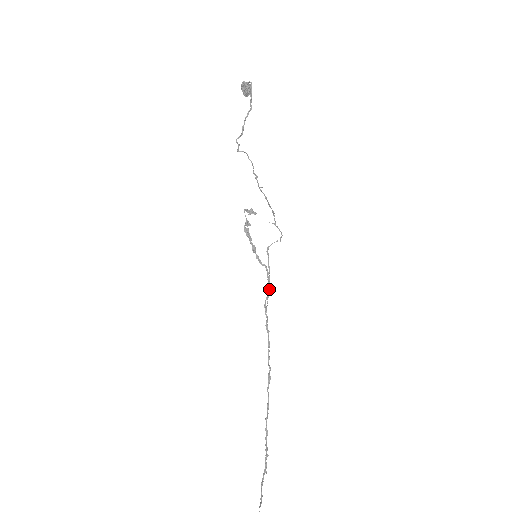
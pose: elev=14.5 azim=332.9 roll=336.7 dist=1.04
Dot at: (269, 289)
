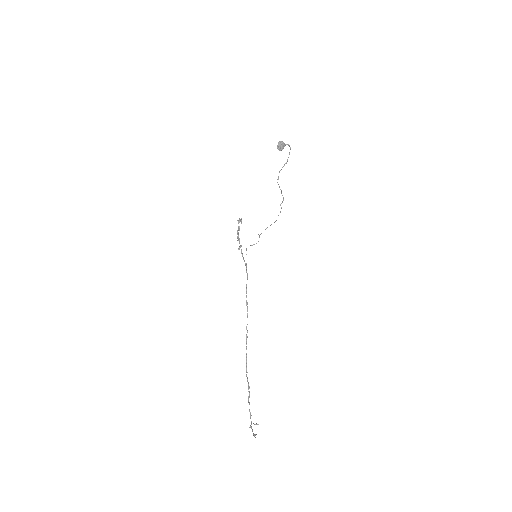
Dot at: occluded
